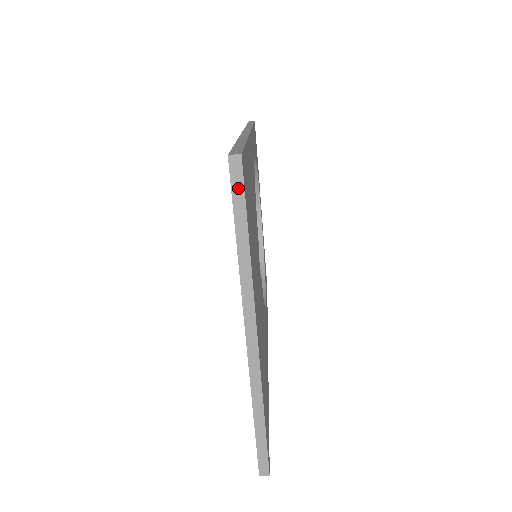
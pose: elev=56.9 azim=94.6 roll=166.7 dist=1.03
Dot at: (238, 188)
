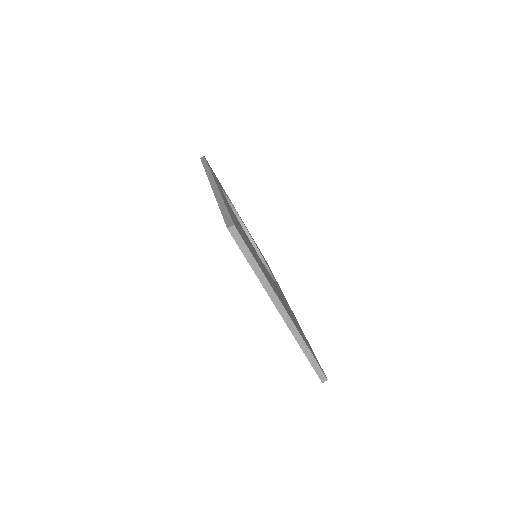
Dot at: (240, 242)
